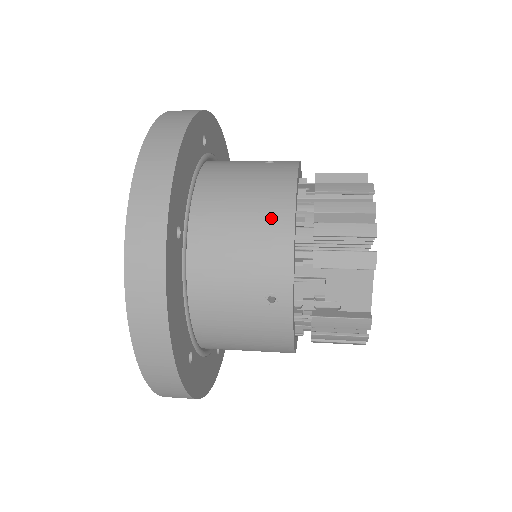
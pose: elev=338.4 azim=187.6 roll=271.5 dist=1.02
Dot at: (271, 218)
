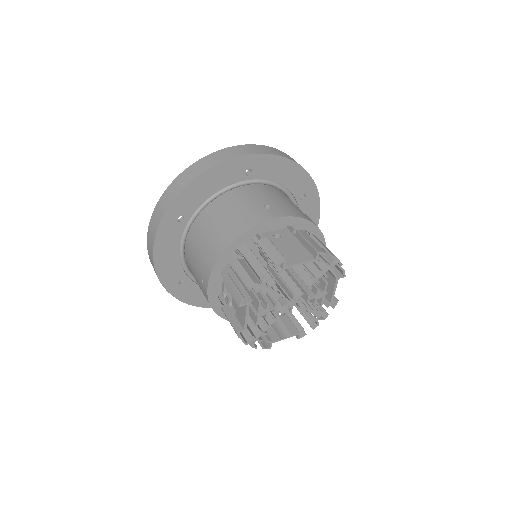
Dot at: (219, 241)
